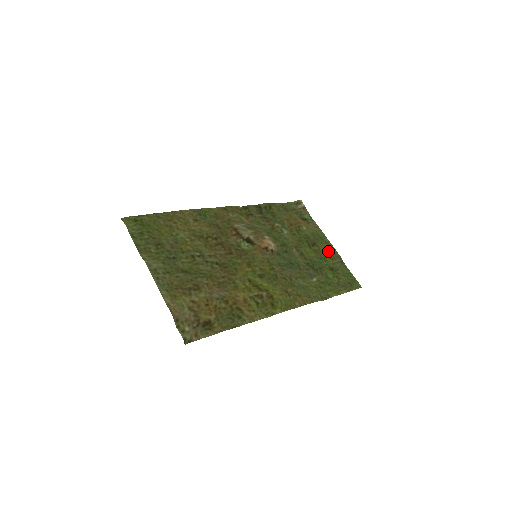
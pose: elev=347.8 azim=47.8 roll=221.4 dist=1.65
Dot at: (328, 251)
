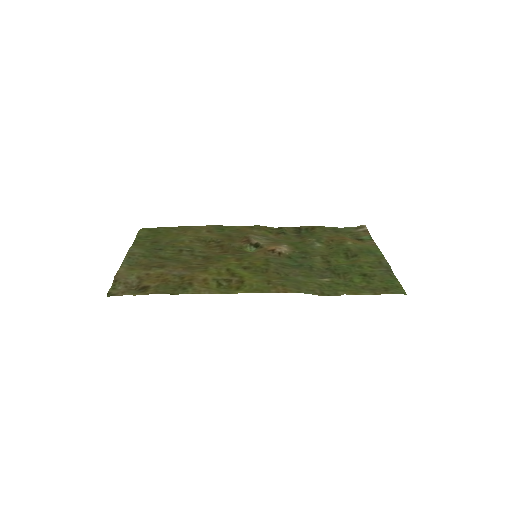
Dot at: (372, 261)
